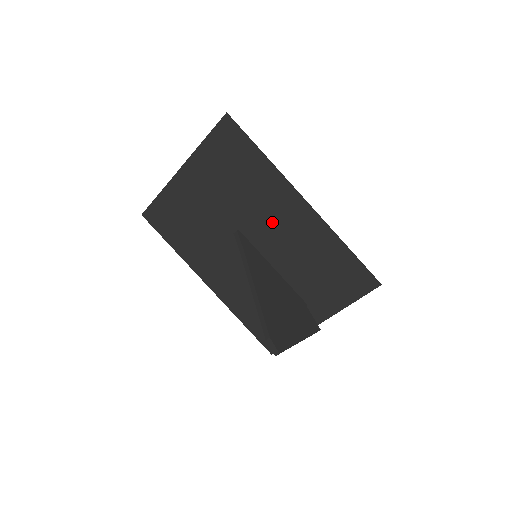
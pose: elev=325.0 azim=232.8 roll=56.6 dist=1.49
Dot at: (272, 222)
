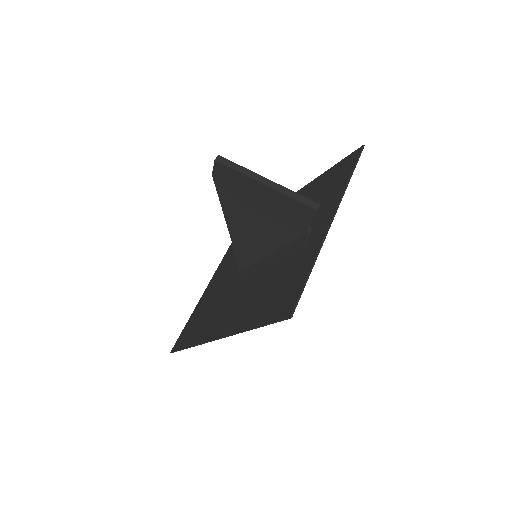
Dot at: occluded
